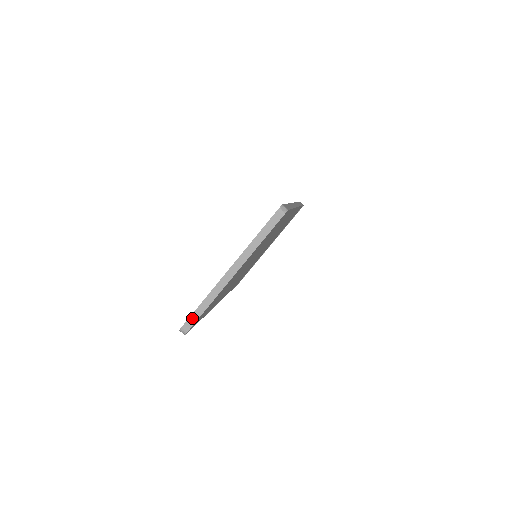
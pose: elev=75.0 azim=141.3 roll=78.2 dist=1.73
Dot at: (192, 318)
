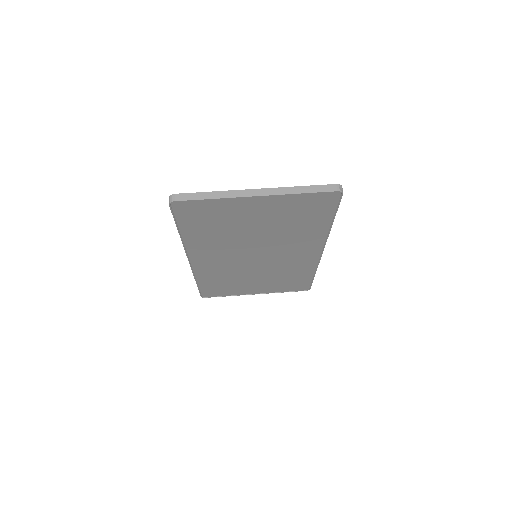
Dot at: (191, 195)
